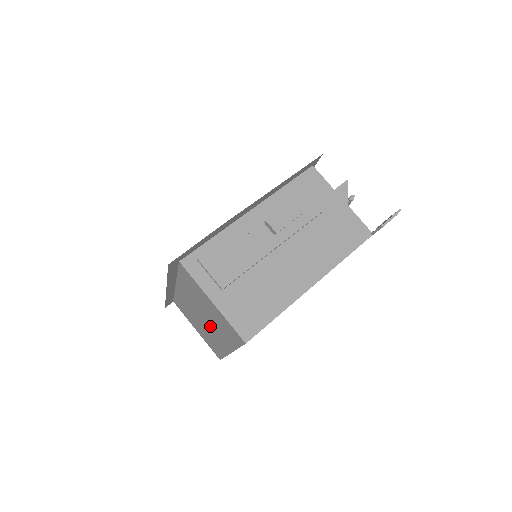
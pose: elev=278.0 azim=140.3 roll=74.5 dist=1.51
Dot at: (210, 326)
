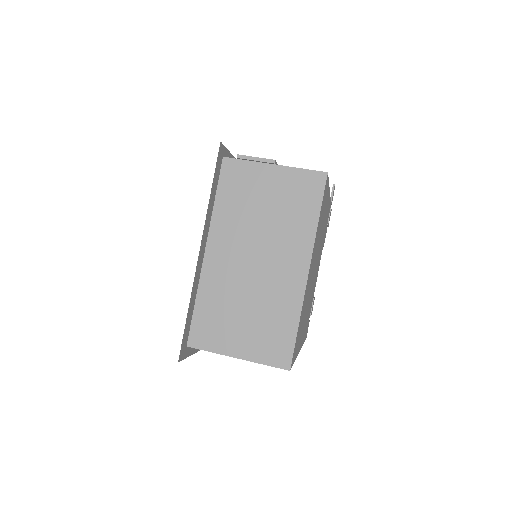
Dot at: (269, 257)
